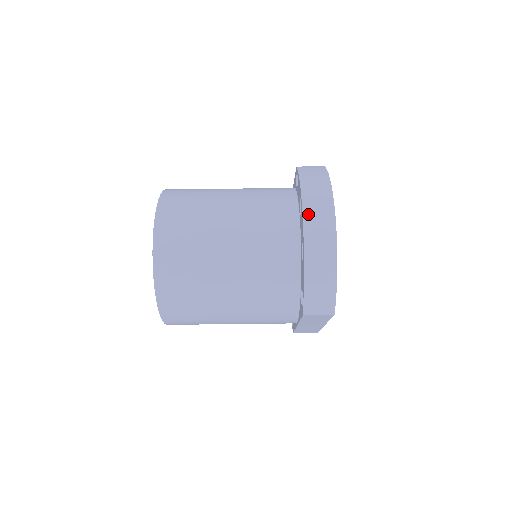
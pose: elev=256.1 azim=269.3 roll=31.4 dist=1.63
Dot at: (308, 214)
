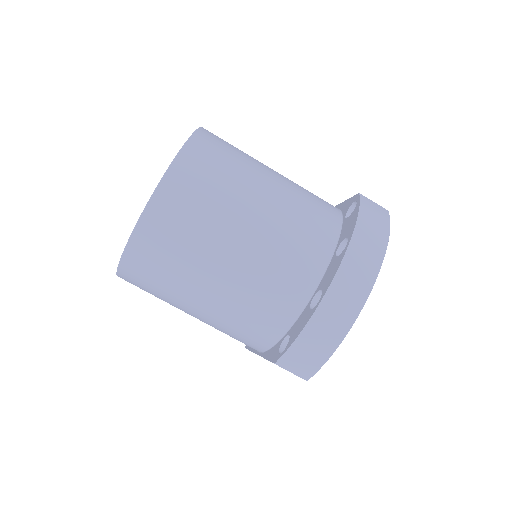
Dot at: (348, 264)
